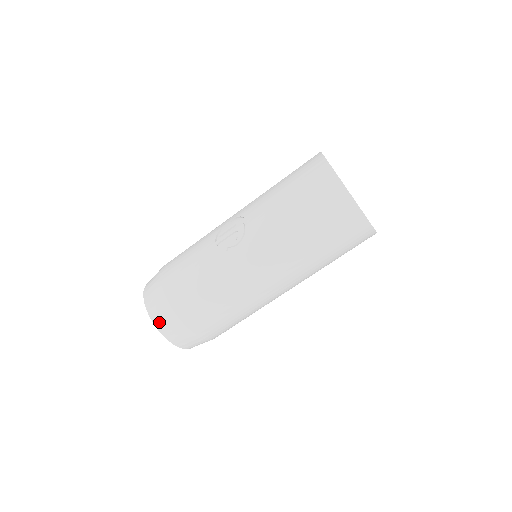
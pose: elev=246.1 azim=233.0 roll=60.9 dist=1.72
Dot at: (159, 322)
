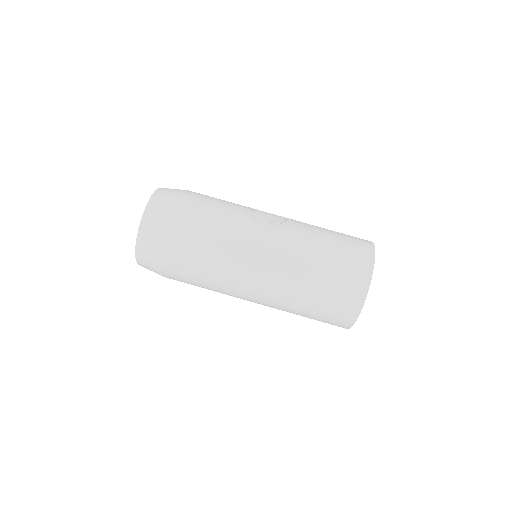
Dot at: (151, 211)
